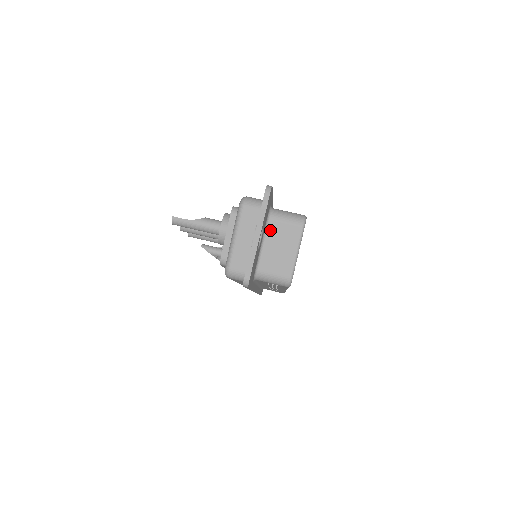
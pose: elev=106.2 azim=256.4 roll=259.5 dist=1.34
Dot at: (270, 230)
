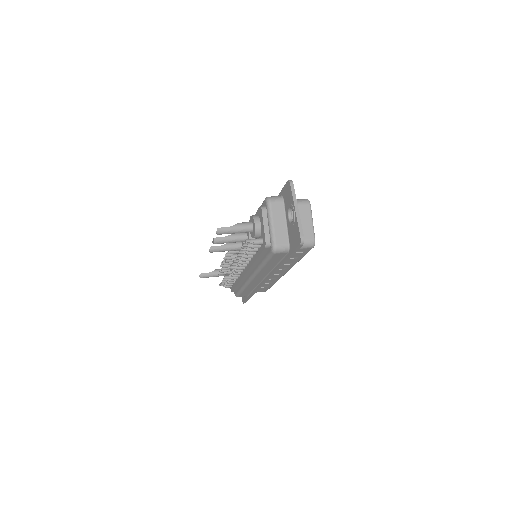
Dot at: occluded
